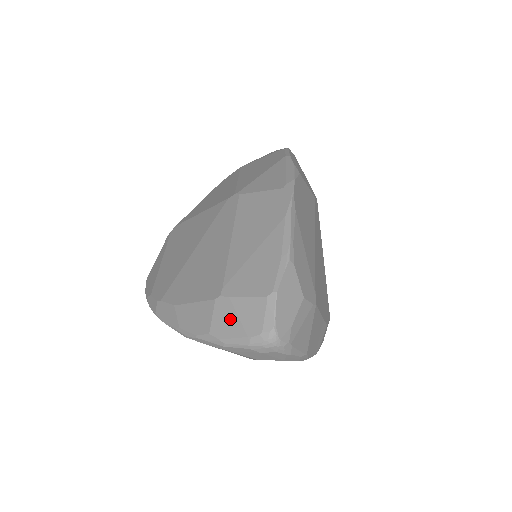
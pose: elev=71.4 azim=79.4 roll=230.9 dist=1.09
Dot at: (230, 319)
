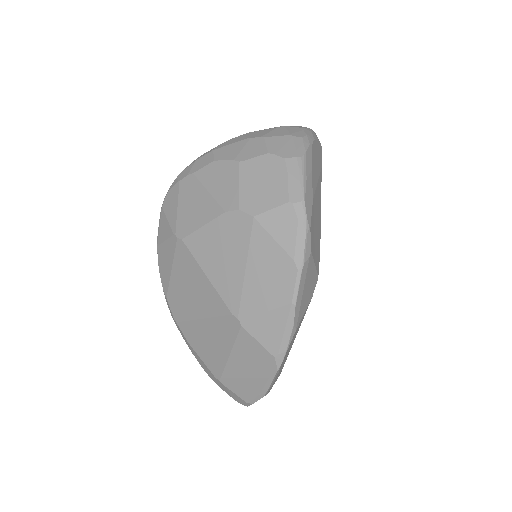
Dot at: (224, 389)
